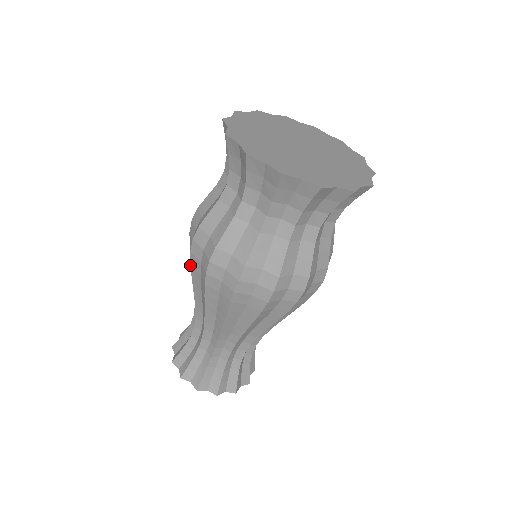
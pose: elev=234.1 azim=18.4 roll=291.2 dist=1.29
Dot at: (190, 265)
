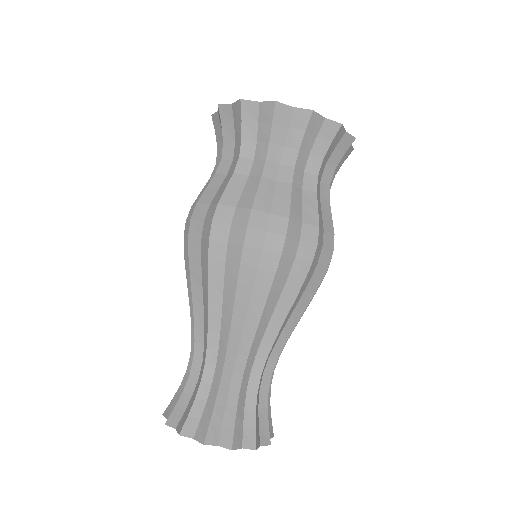
Dot at: occluded
